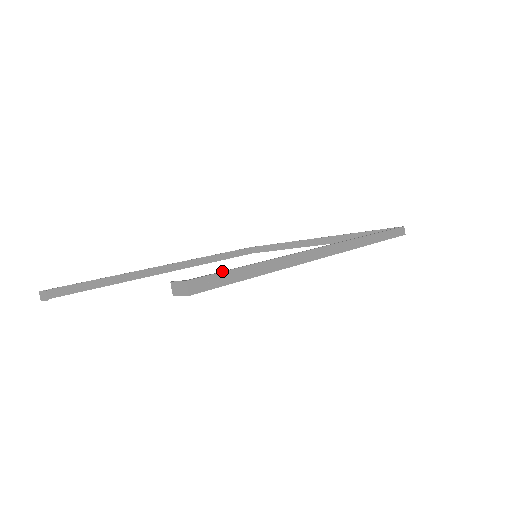
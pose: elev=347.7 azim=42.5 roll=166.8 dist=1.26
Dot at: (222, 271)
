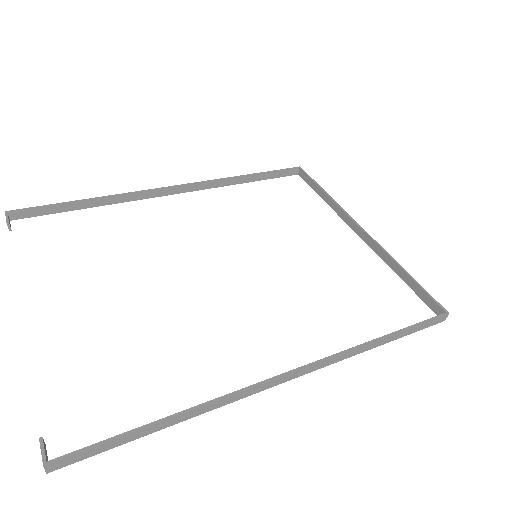
Dot at: (102, 443)
